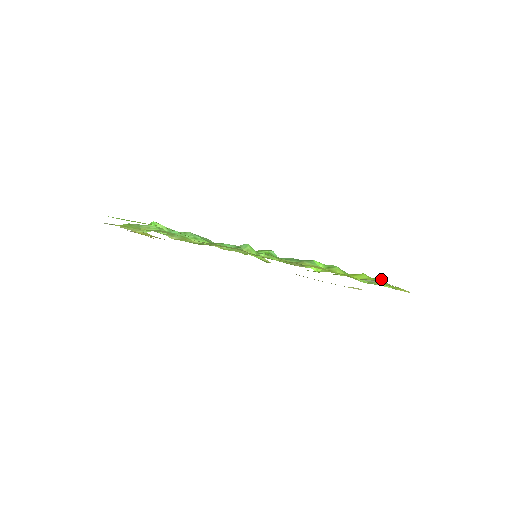
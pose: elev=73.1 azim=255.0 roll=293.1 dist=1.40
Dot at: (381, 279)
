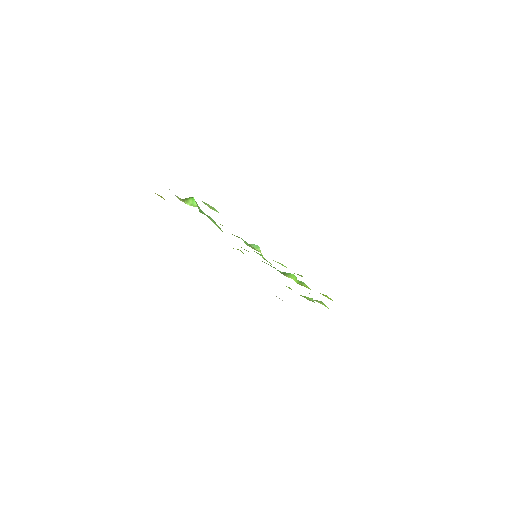
Dot at: occluded
